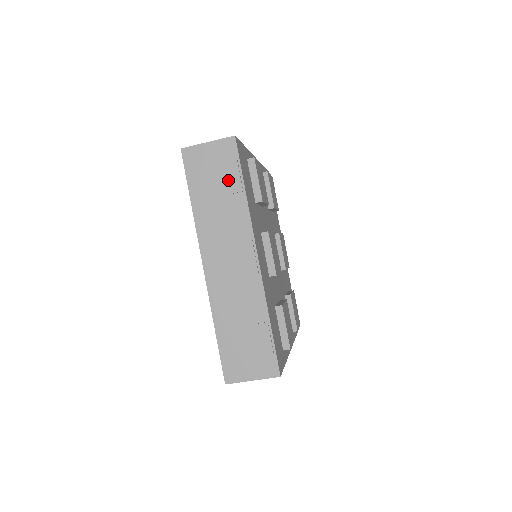
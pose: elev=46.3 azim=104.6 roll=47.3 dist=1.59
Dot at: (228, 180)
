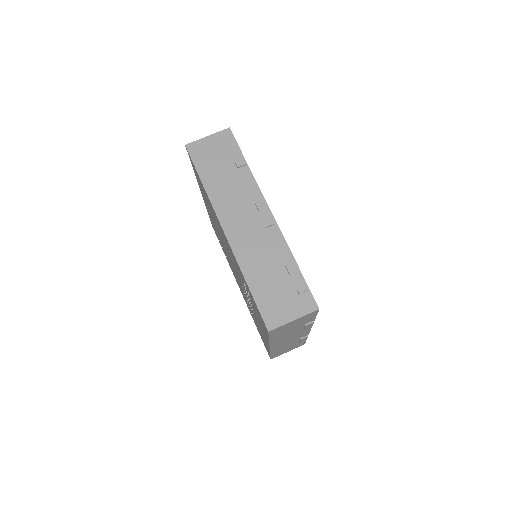
Dot at: (231, 159)
